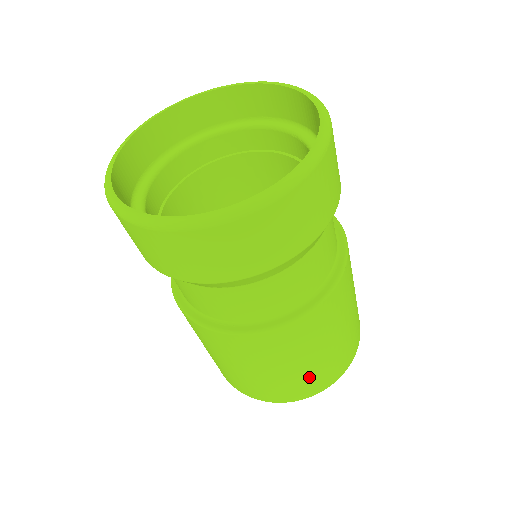
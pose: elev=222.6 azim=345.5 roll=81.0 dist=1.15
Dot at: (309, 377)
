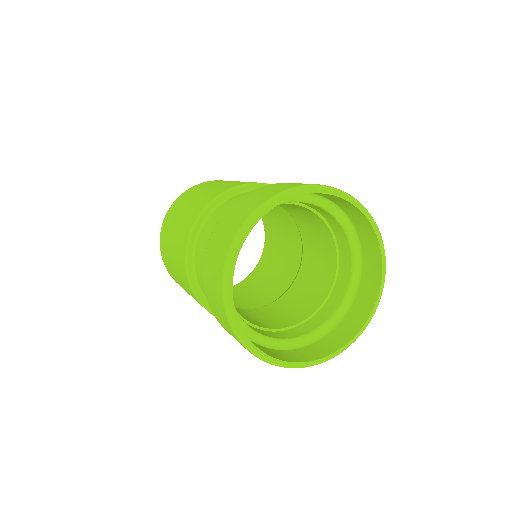
Dot at: occluded
